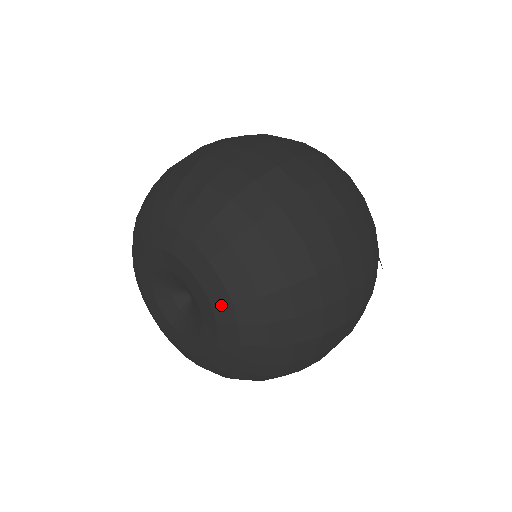
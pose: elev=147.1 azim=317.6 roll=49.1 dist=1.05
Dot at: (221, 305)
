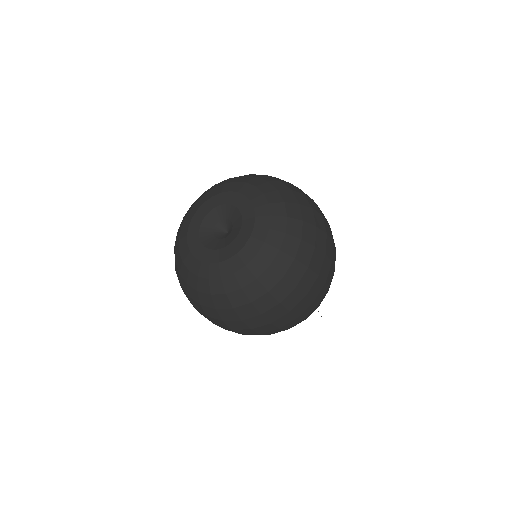
Dot at: (262, 216)
